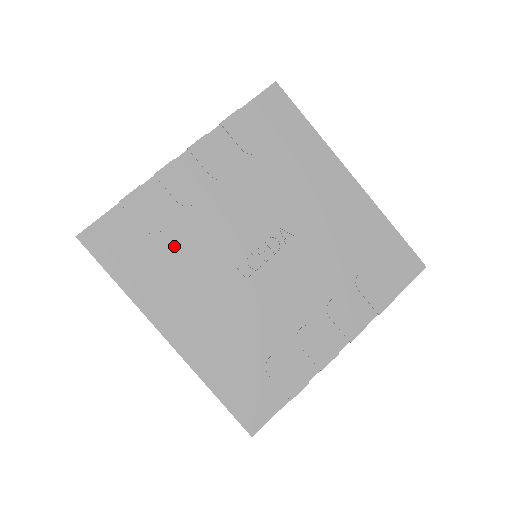
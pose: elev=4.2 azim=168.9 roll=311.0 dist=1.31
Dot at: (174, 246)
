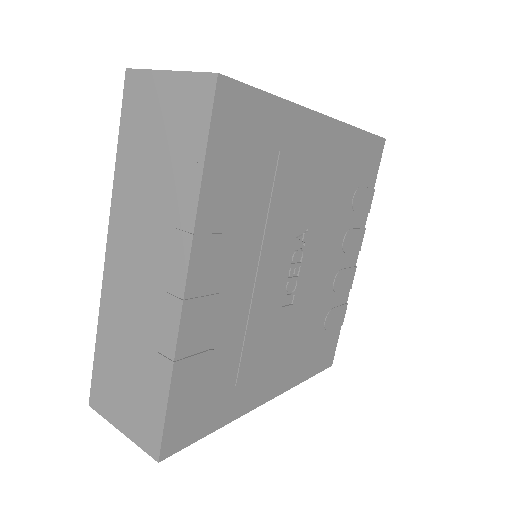
Dot at: (235, 355)
